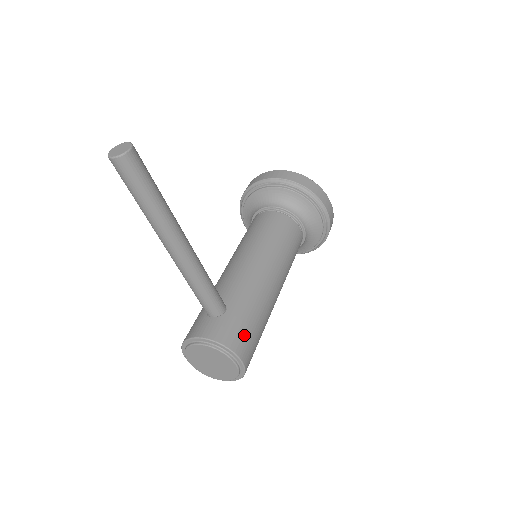
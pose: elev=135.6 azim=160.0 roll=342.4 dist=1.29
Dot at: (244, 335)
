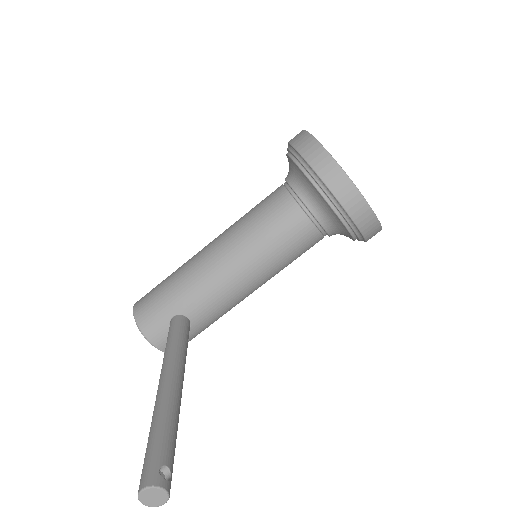
Dot at: (190, 340)
